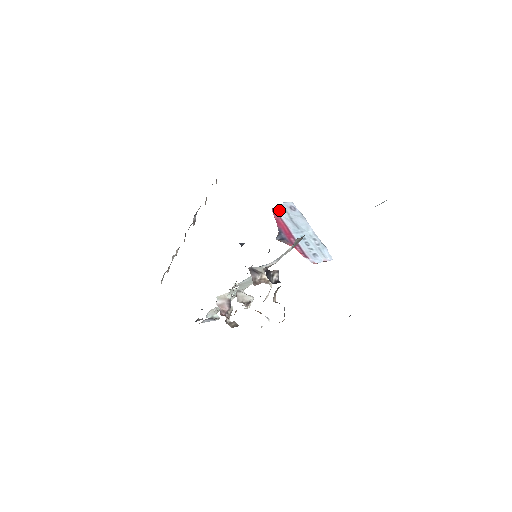
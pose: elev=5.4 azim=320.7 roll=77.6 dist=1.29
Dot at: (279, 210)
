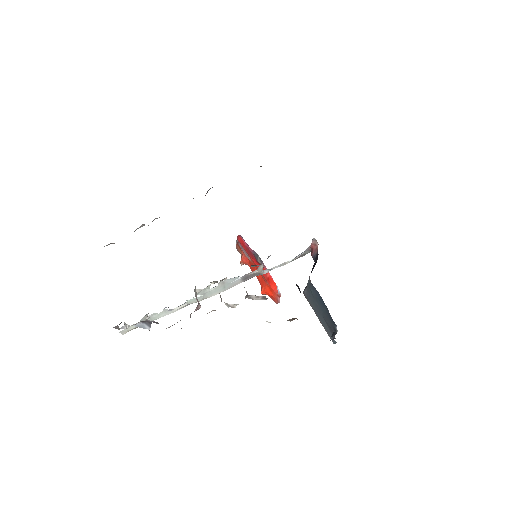
Dot at: occluded
